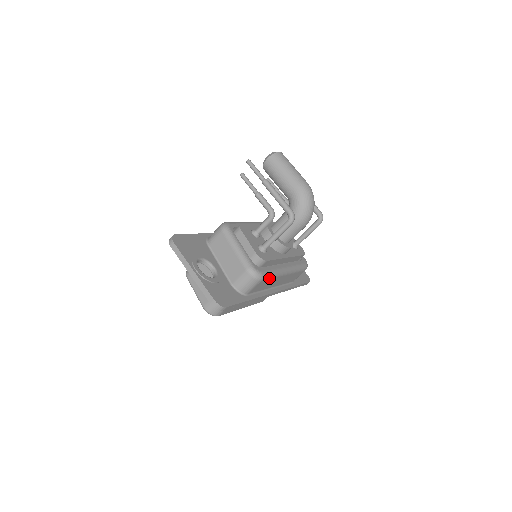
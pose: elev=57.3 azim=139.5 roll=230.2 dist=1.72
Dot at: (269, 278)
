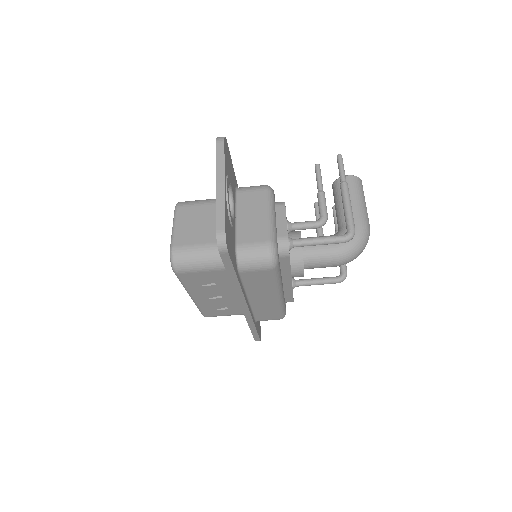
Dot at: (273, 277)
